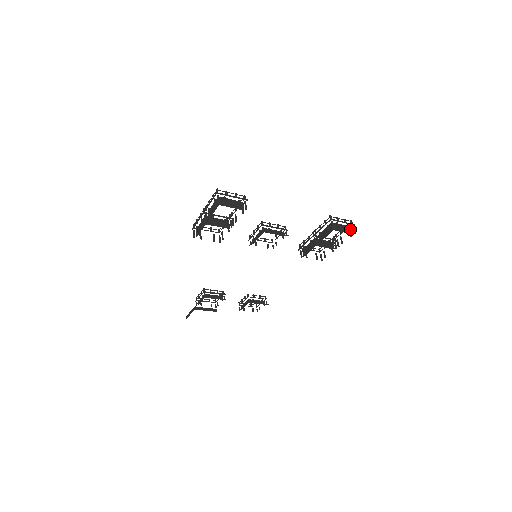
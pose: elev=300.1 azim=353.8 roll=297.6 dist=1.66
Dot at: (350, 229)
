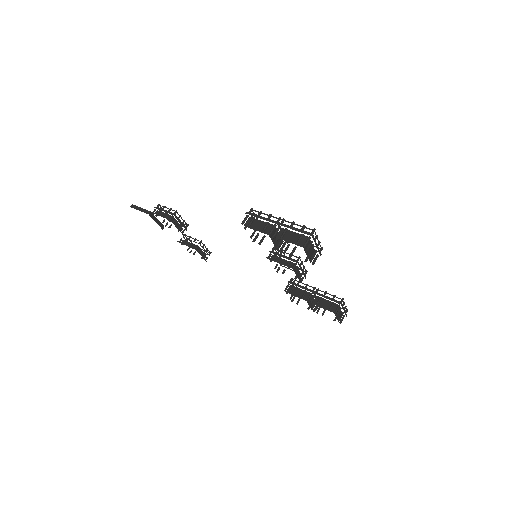
Dot at: (341, 317)
